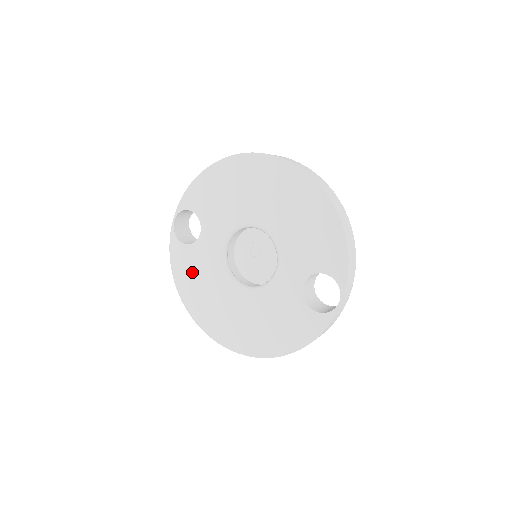
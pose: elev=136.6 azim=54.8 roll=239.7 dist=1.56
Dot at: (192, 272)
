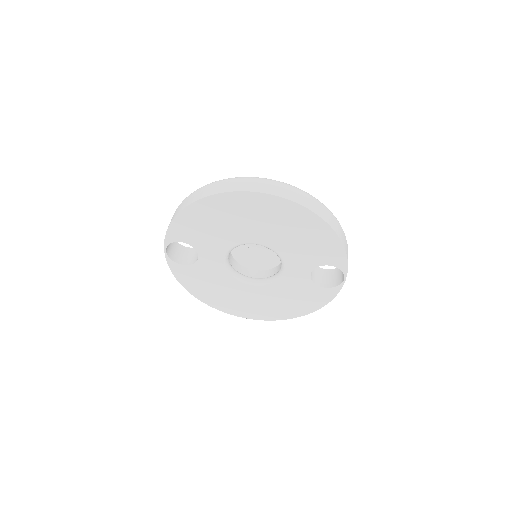
Dot at: (202, 282)
